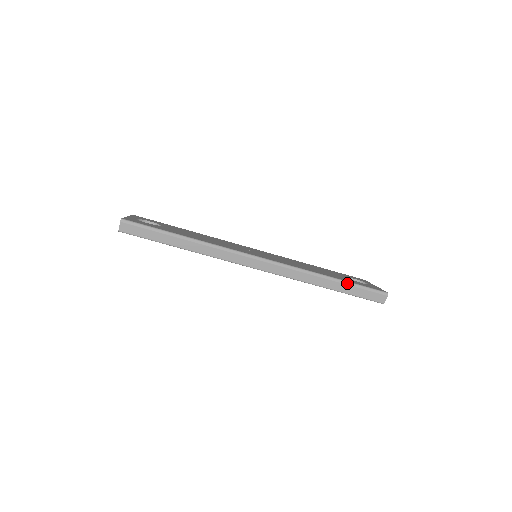
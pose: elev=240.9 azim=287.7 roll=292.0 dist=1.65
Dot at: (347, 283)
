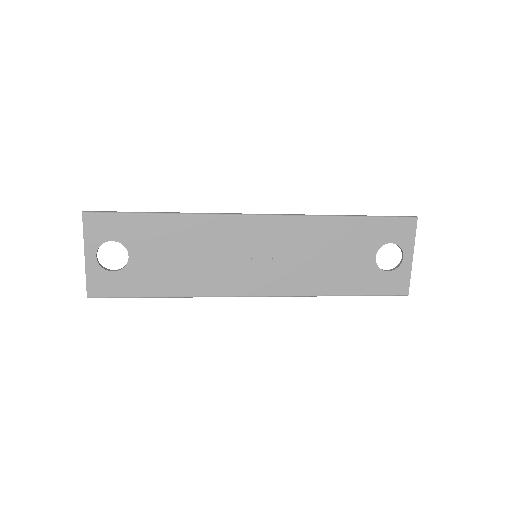
Dot at: occluded
